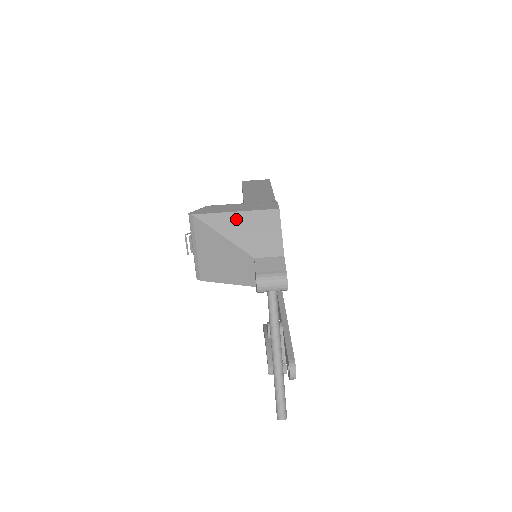
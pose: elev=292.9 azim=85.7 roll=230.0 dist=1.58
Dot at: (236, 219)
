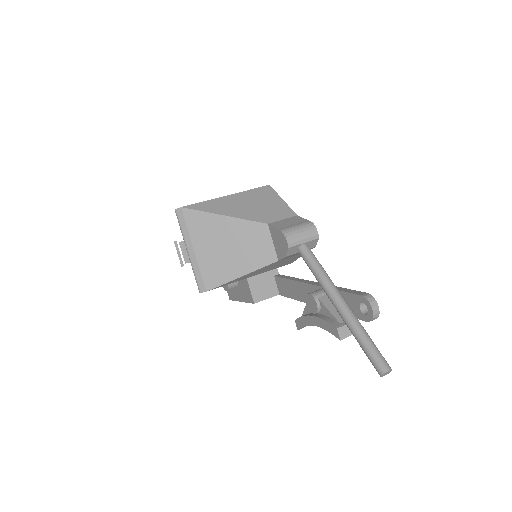
Dot at: (230, 200)
